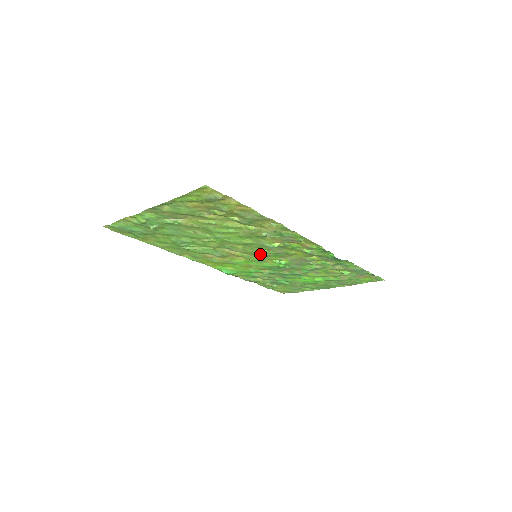
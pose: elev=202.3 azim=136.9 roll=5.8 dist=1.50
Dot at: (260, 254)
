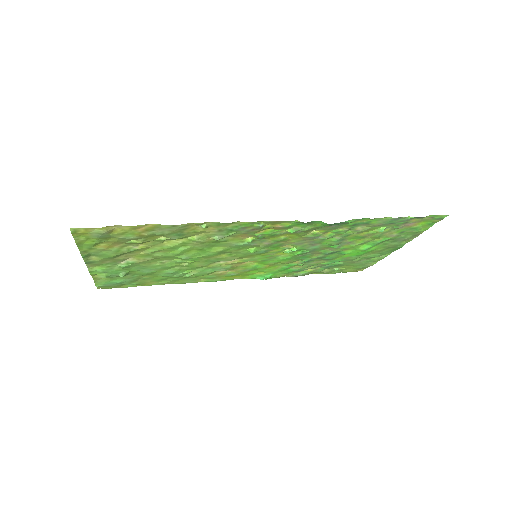
Dot at: (255, 253)
